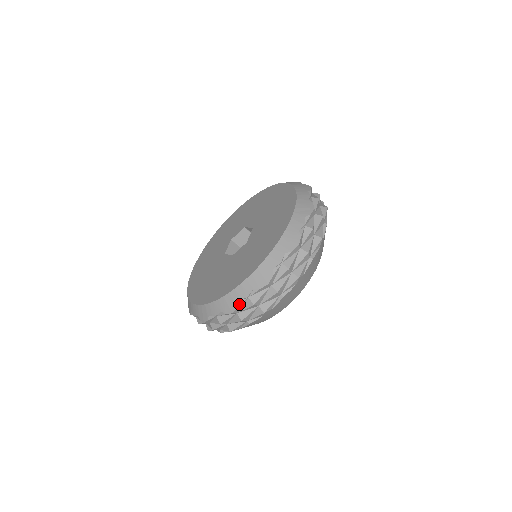
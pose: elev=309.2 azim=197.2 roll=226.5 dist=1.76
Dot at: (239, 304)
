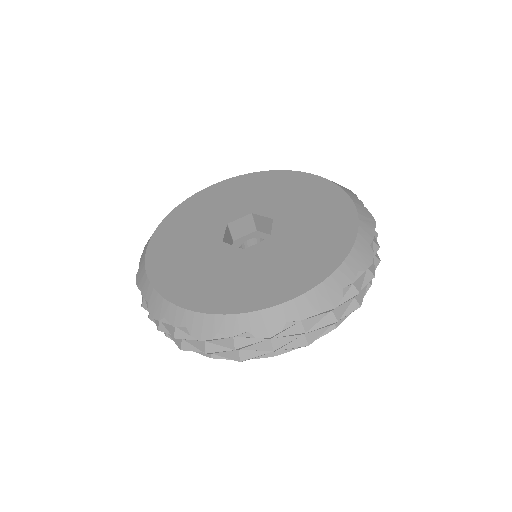
Dot at: (285, 327)
